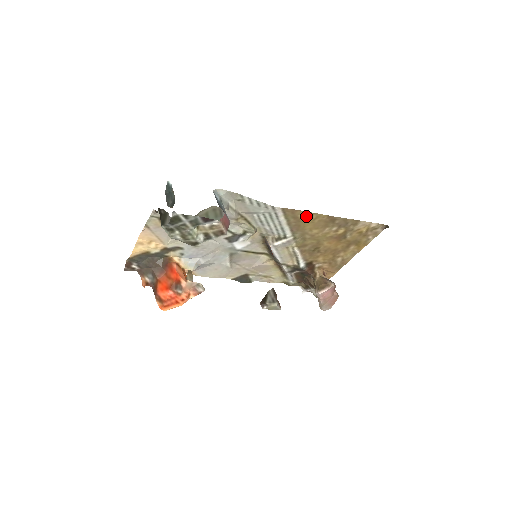
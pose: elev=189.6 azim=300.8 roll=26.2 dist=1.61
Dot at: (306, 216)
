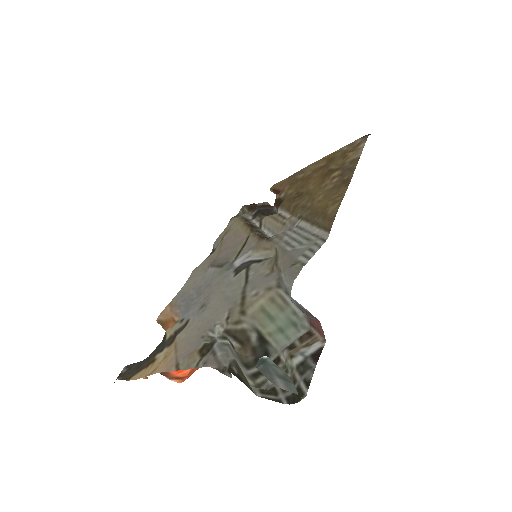
Dot at: (333, 206)
